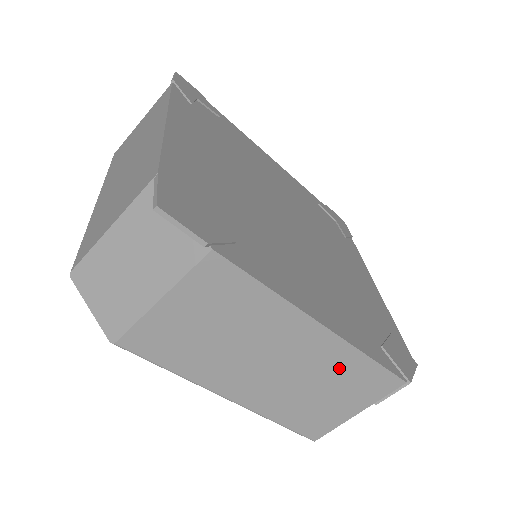
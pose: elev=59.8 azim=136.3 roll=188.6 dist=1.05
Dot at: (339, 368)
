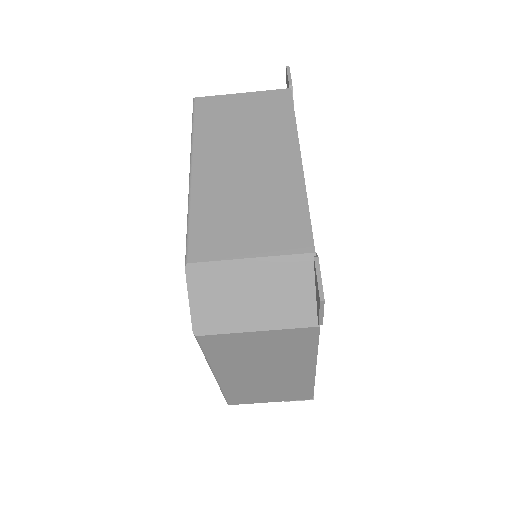
Dot at: (294, 385)
